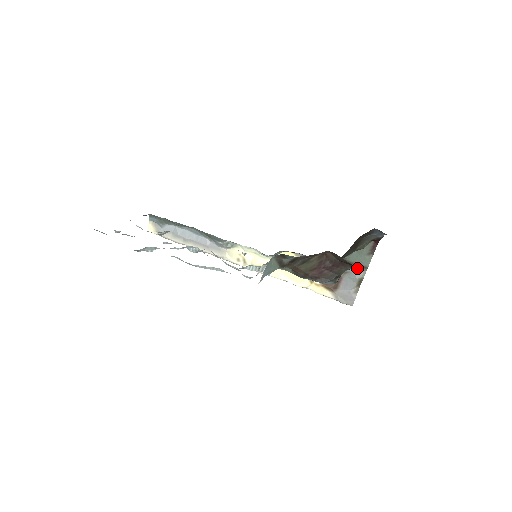
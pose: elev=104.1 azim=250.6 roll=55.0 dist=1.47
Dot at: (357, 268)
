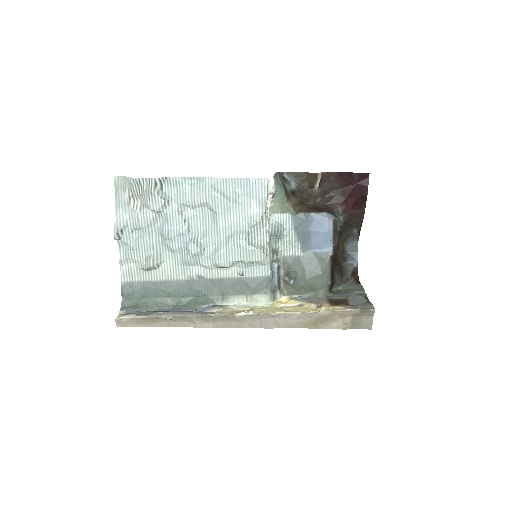
Dot at: (355, 293)
